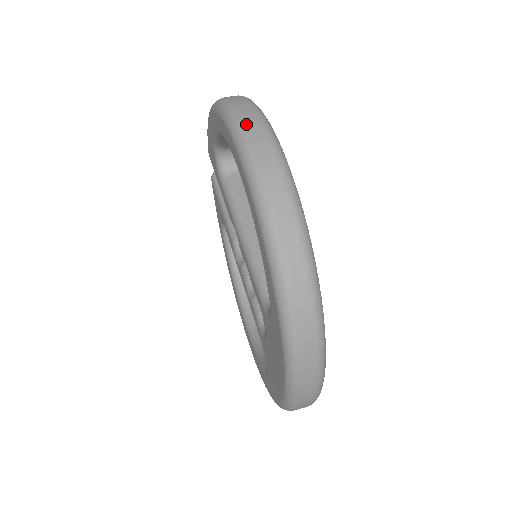
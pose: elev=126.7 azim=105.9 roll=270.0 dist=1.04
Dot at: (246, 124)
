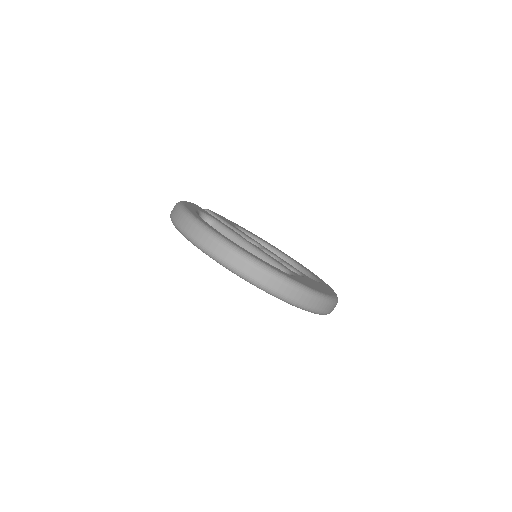
Dot at: (198, 240)
